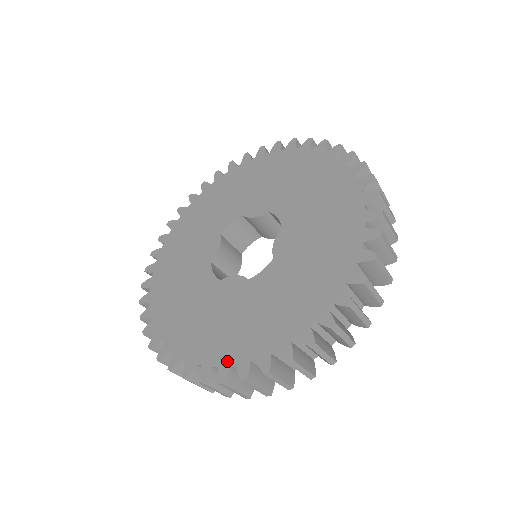
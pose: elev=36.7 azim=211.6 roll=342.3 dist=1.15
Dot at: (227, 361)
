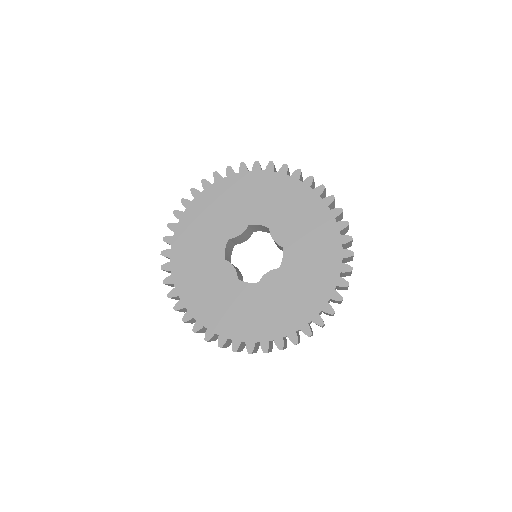
Dot at: (314, 314)
